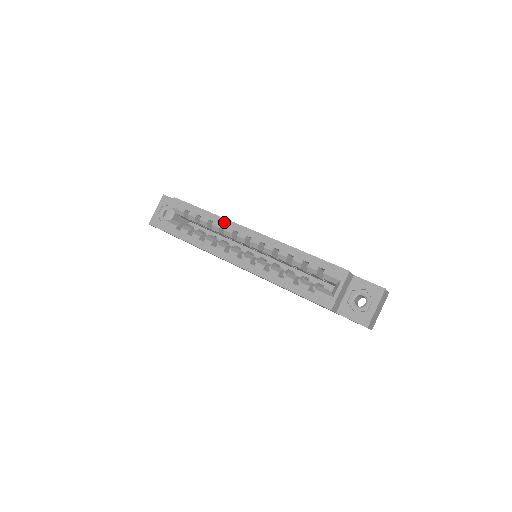
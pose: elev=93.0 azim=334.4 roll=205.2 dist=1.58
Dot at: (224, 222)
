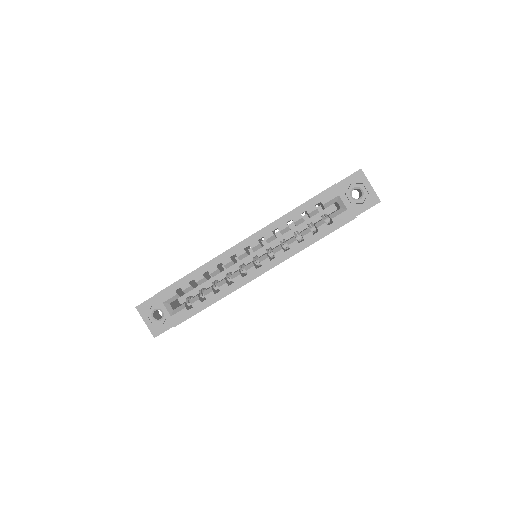
Dot at: (216, 261)
